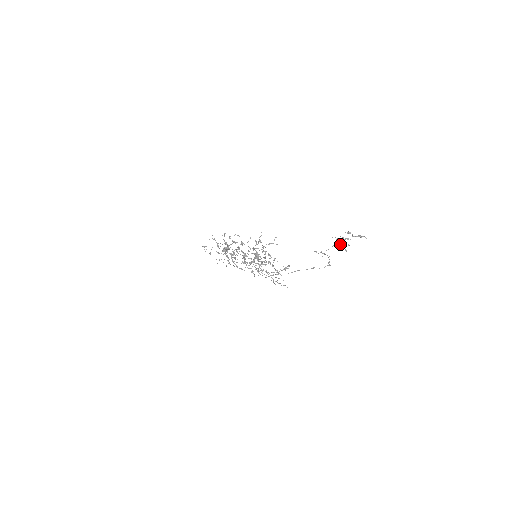
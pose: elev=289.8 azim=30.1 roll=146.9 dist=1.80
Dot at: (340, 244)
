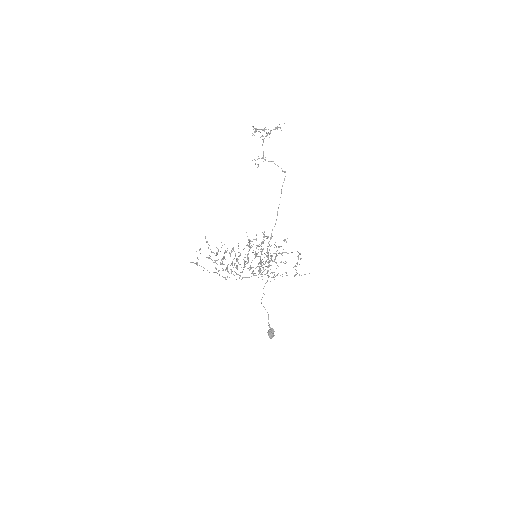
Dot at: (255, 129)
